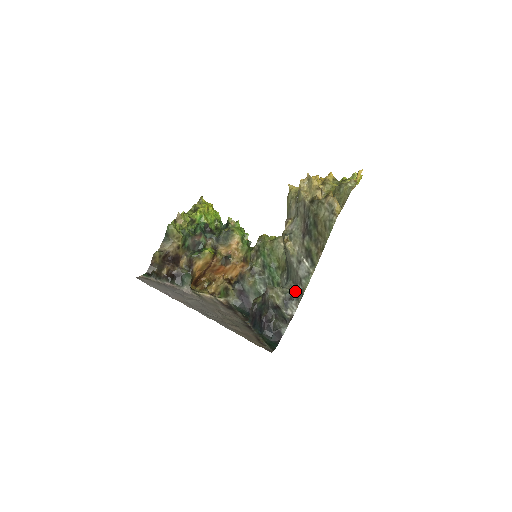
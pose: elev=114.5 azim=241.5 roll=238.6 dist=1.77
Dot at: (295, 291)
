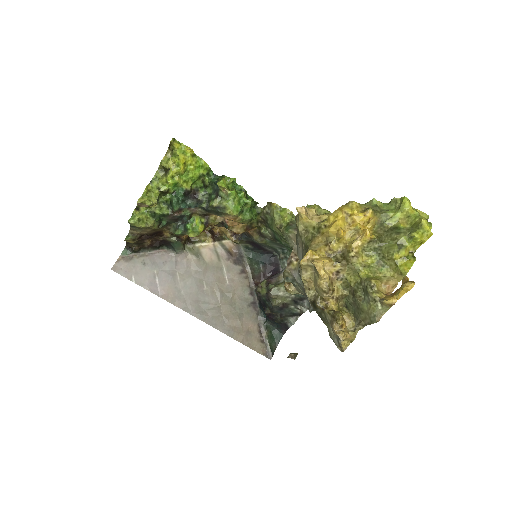
Dot at: occluded
